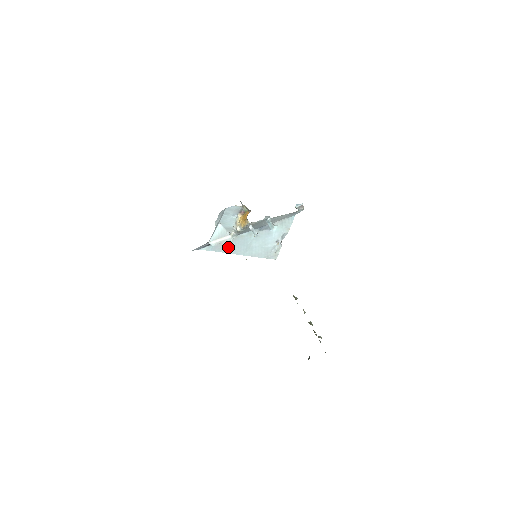
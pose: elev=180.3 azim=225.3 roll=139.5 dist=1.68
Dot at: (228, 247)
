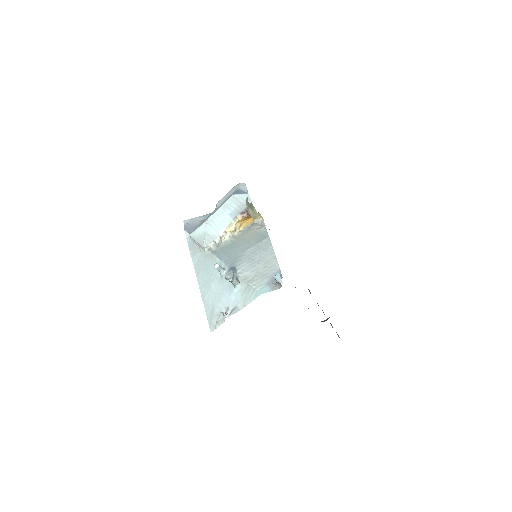
Dot at: (199, 259)
